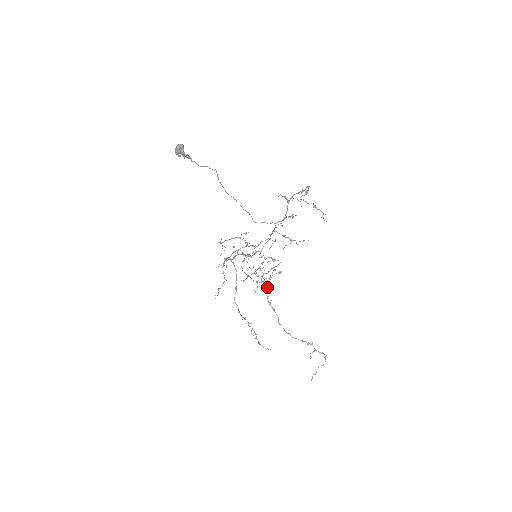
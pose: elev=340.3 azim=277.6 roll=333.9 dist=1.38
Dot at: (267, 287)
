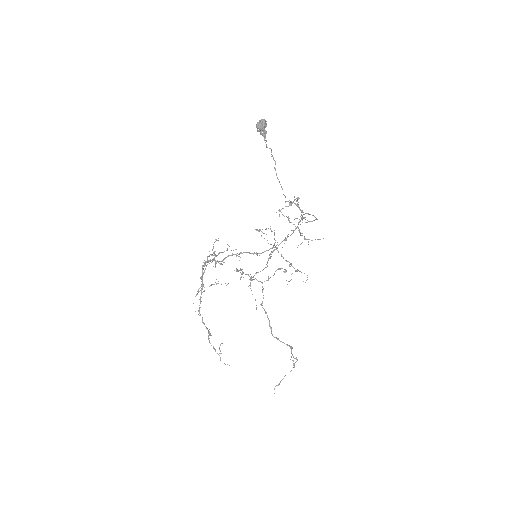
Dot at: (263, 288)
